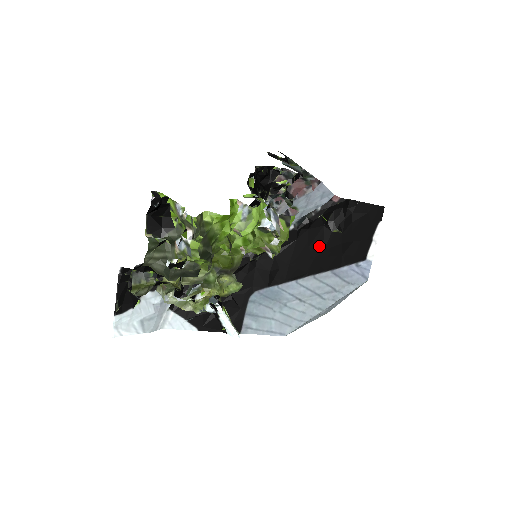
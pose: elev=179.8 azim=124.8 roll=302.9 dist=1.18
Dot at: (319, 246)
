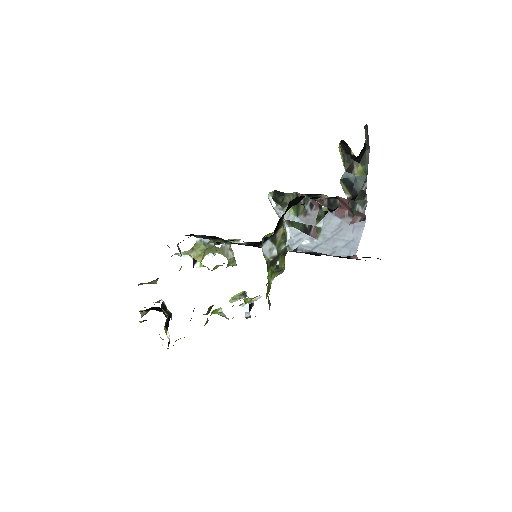
Dot at: occluded
